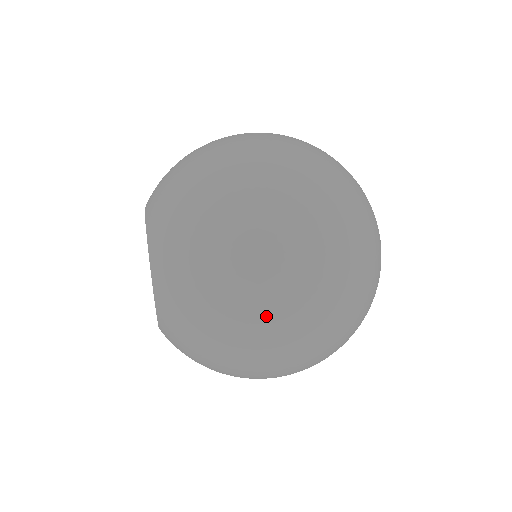
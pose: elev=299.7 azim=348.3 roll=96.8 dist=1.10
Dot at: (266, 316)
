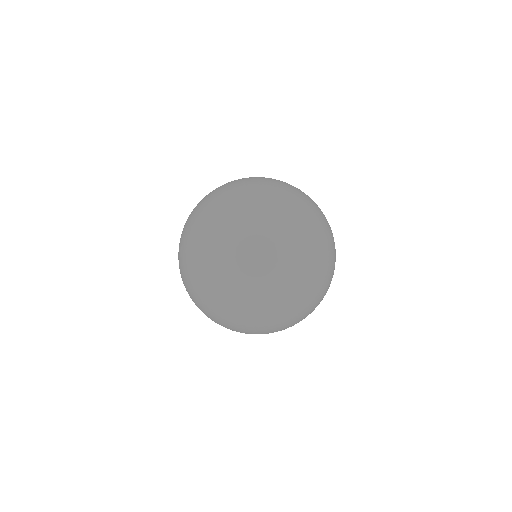
Dot at: occluded
